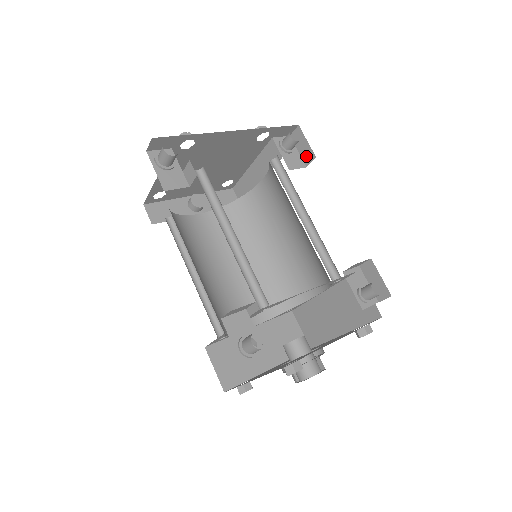
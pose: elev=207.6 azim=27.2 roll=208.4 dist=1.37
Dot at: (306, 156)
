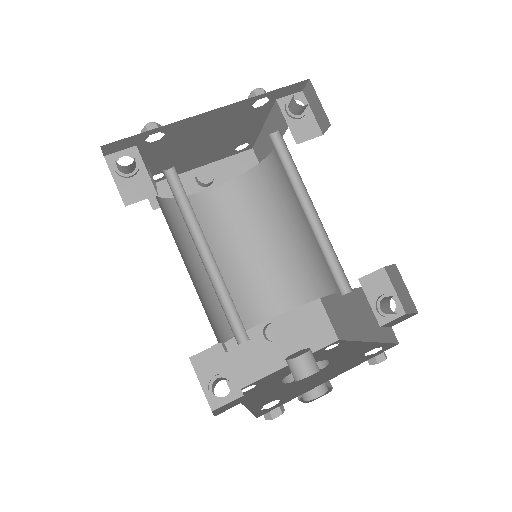
Dot at: (321, 121)
